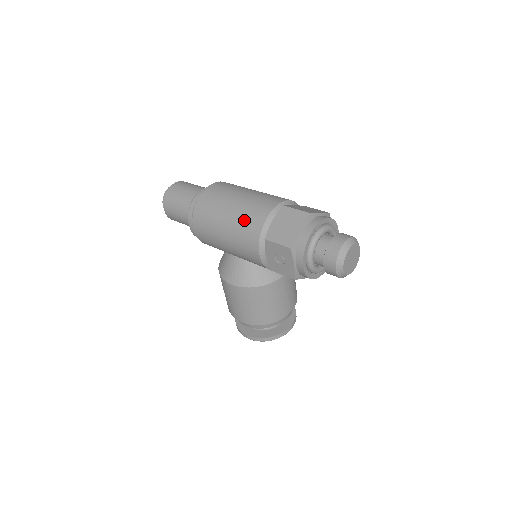
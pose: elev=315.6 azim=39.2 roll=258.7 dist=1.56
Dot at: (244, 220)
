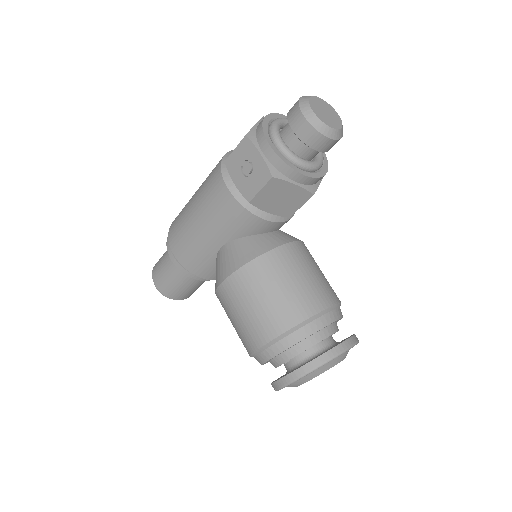
Dot at: (207, 179)
